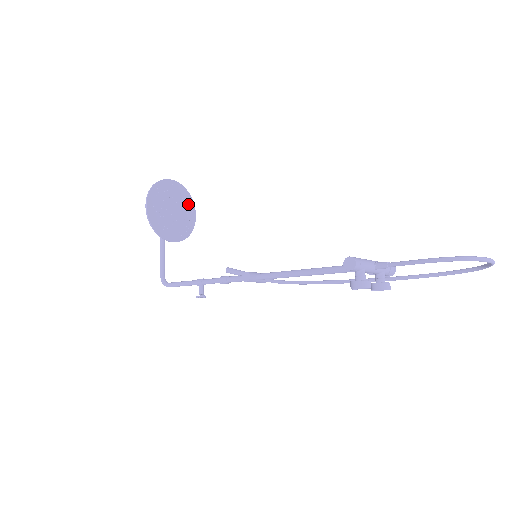
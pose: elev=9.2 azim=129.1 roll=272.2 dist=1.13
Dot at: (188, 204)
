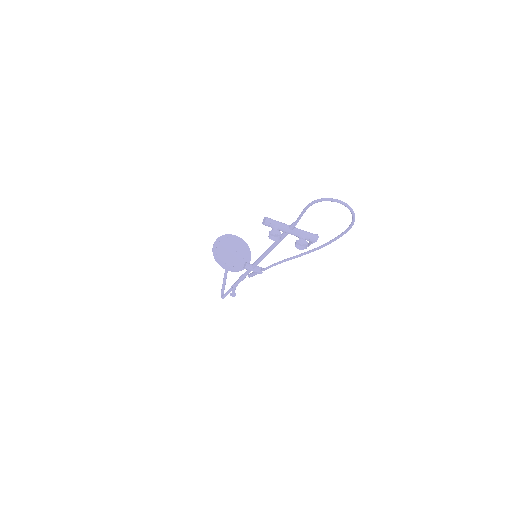
Dot at: (246, 251)
